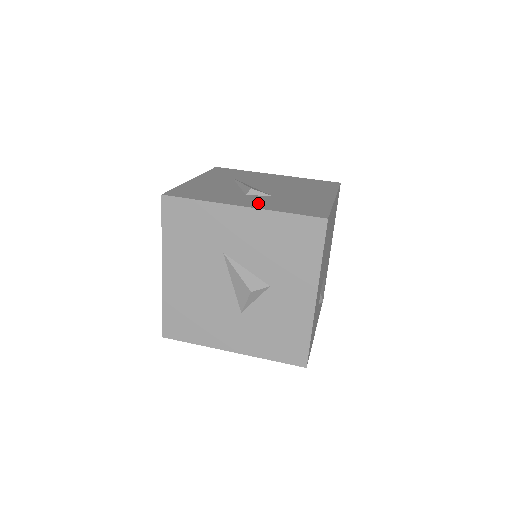
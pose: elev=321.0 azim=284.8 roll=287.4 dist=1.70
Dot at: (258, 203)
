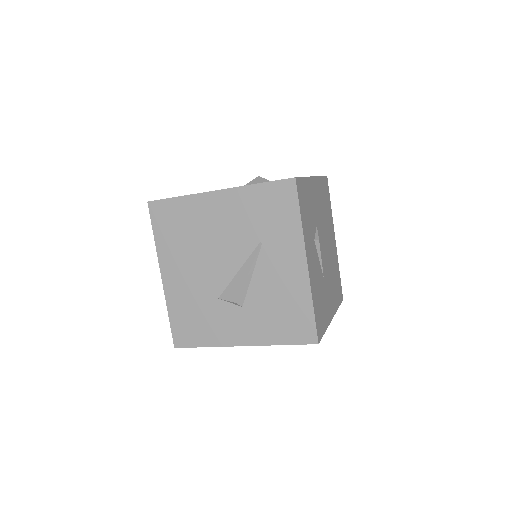
Dot at: occluded
